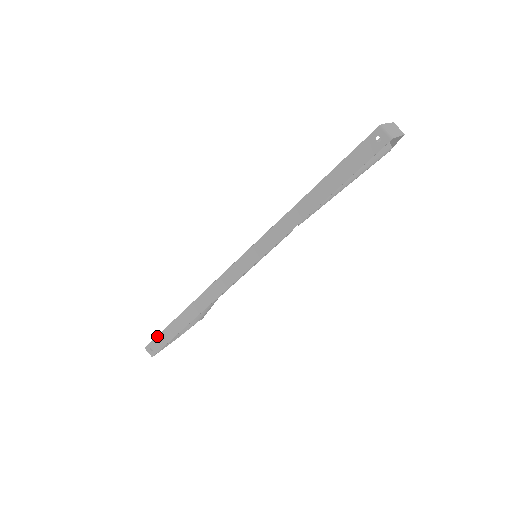
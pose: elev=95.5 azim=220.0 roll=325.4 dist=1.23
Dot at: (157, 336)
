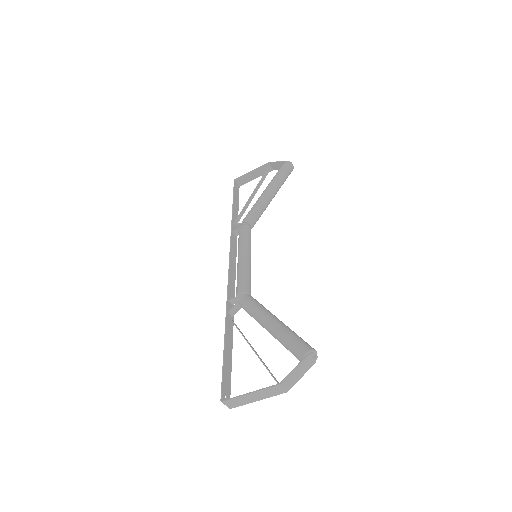
Dot at: (233, 191)
